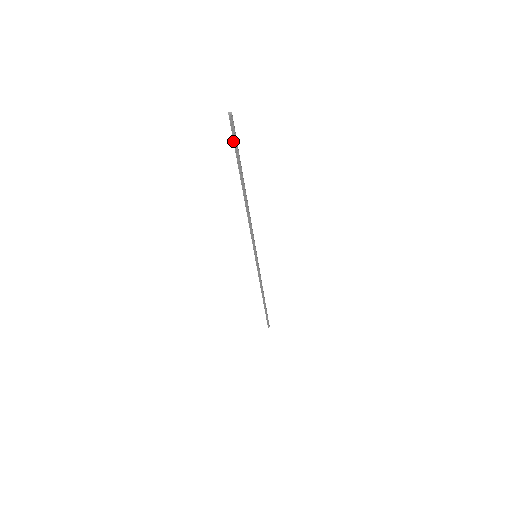
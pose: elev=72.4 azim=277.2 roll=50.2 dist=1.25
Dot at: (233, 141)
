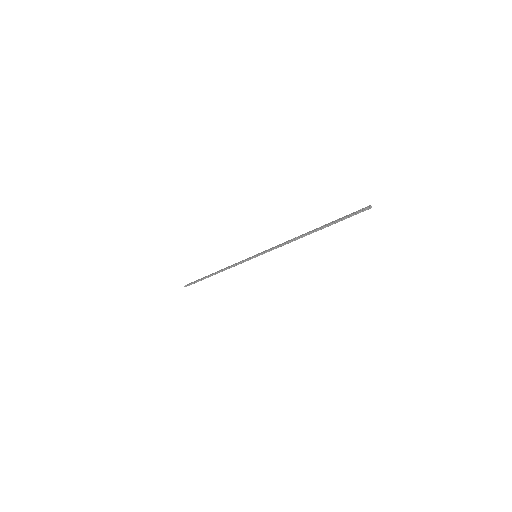
Dot at: (351, 214)
